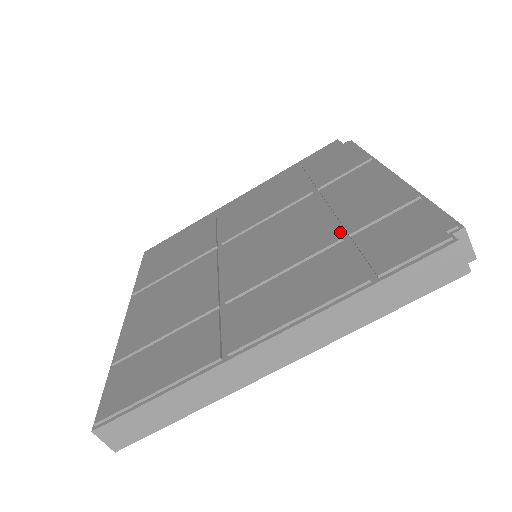
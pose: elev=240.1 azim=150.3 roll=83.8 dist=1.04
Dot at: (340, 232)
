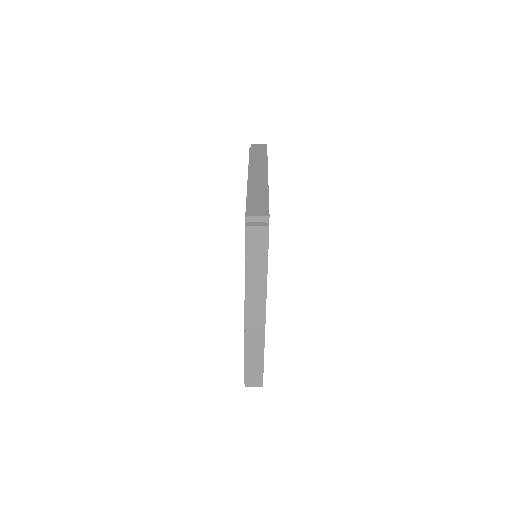
Dot at: occluded
